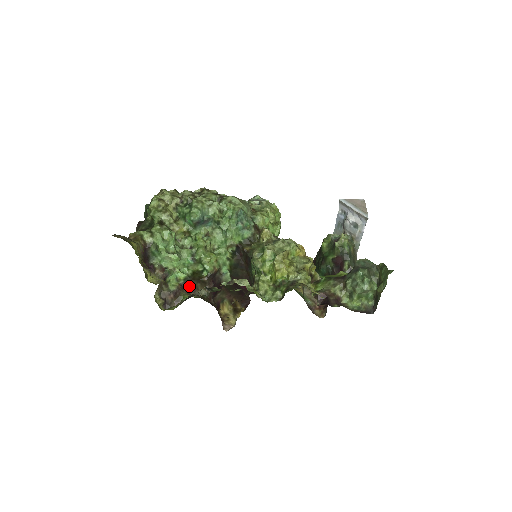
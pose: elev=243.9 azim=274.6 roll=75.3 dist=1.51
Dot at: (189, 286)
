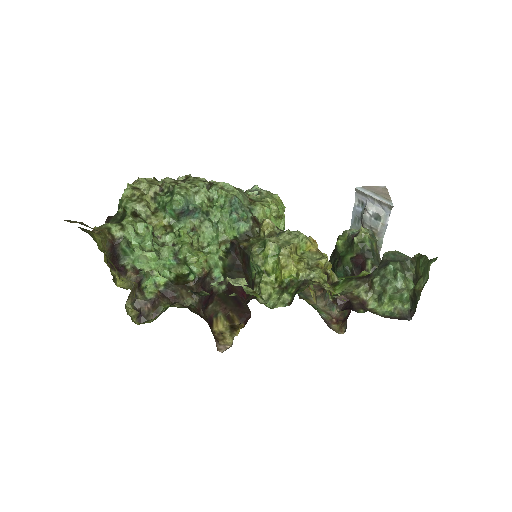
Dot at: (171, 294)
